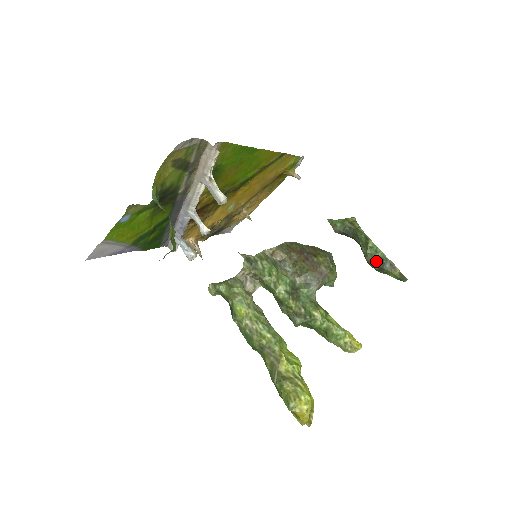
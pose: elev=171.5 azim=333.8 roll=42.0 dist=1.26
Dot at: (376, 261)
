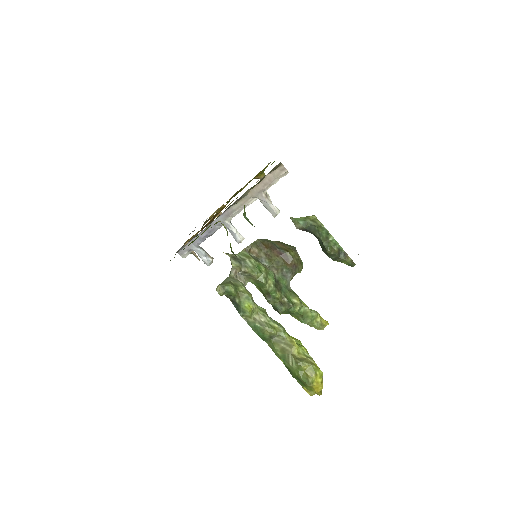
Dot at: (335, 252)
